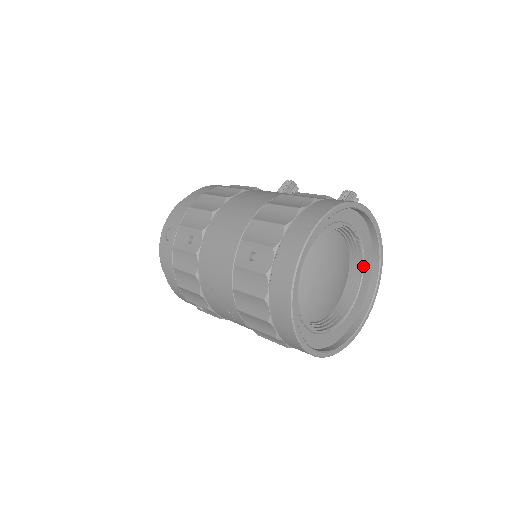
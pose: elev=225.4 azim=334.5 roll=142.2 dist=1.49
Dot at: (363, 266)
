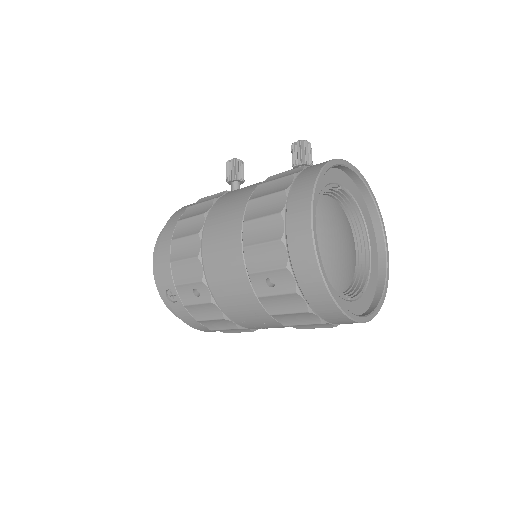
Dot at: (356, 203)
